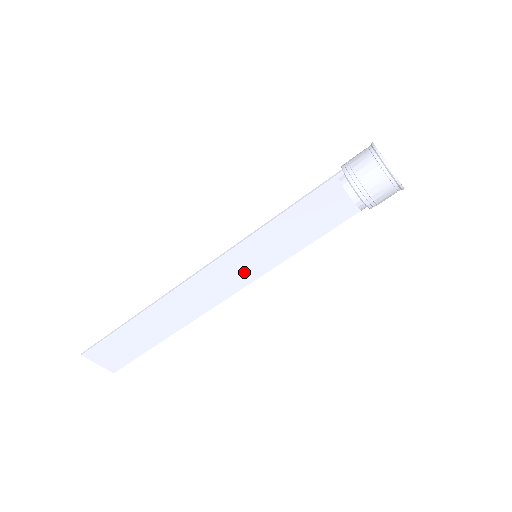
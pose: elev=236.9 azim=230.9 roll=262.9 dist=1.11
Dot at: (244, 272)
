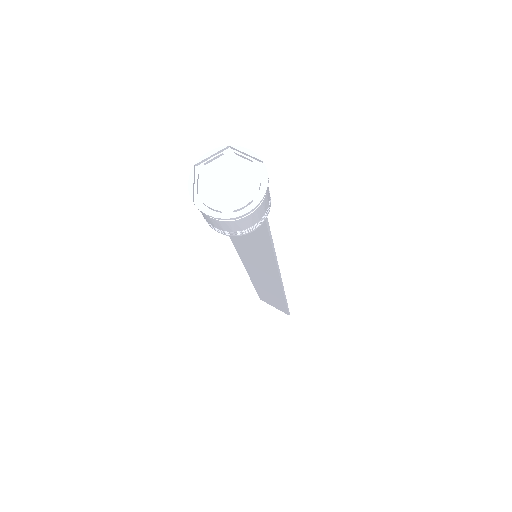
Dot at: (265, 267)
